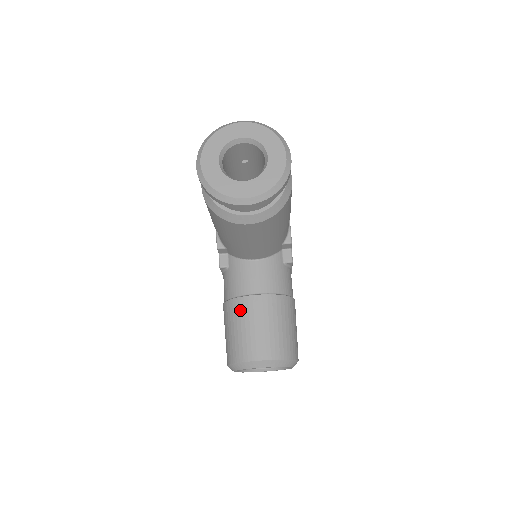
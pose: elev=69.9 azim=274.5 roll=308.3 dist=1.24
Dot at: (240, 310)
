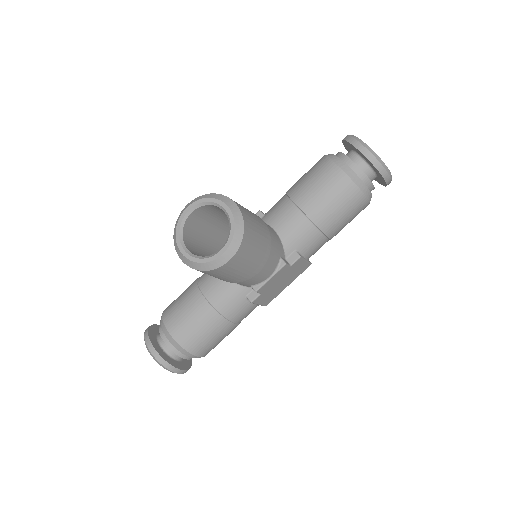
Dot at: occluded
